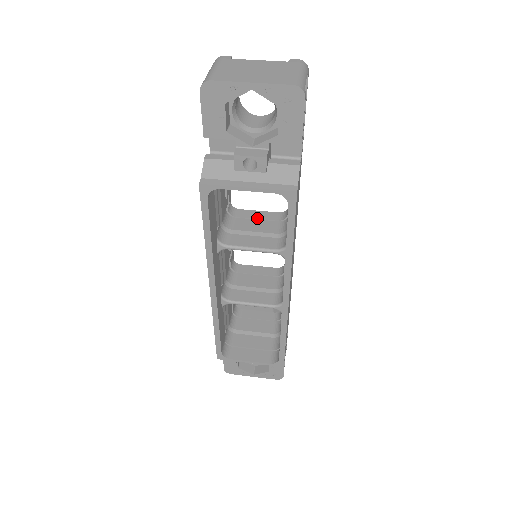
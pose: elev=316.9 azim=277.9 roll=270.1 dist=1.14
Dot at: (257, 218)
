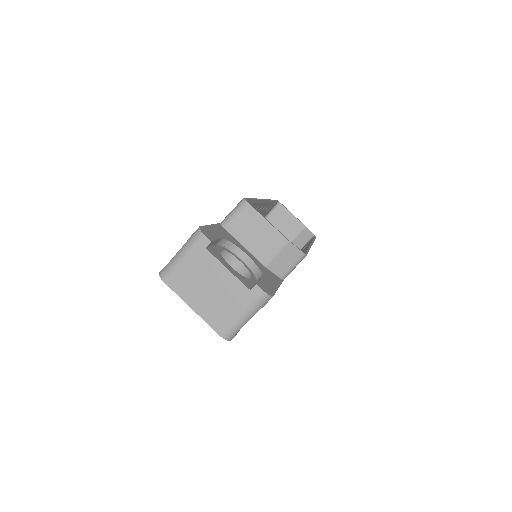
Dot at: occluded
